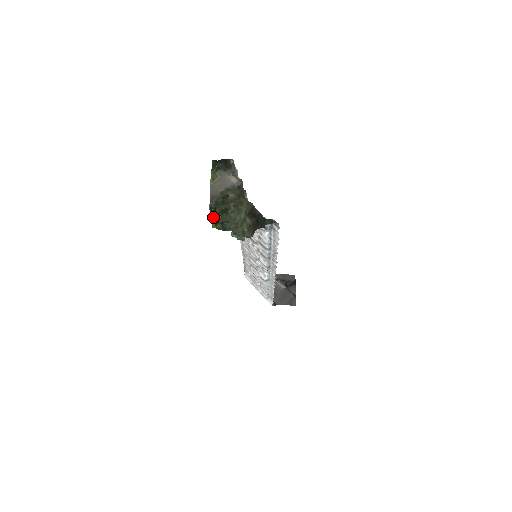
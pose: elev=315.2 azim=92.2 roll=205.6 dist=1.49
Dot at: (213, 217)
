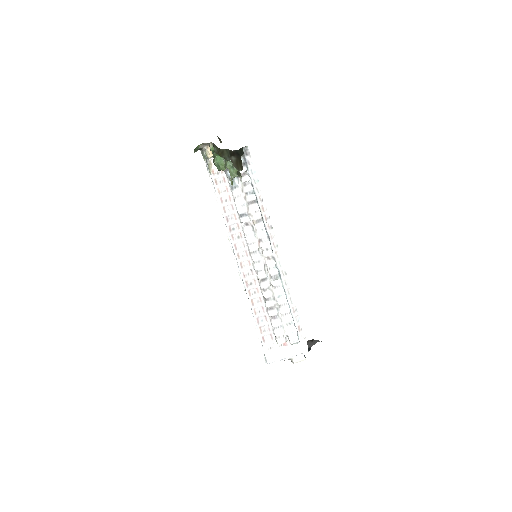
Dot at: (216, 154)
